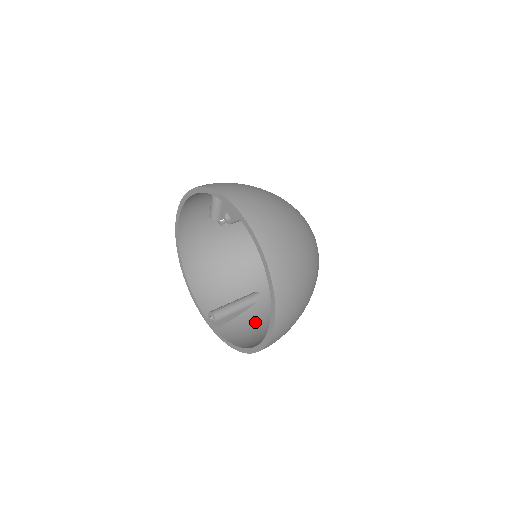
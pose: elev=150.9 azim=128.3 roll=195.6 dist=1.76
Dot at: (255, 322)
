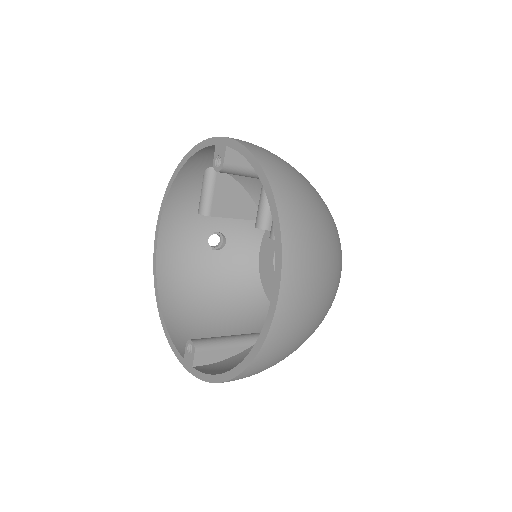
Dot at: occluded
